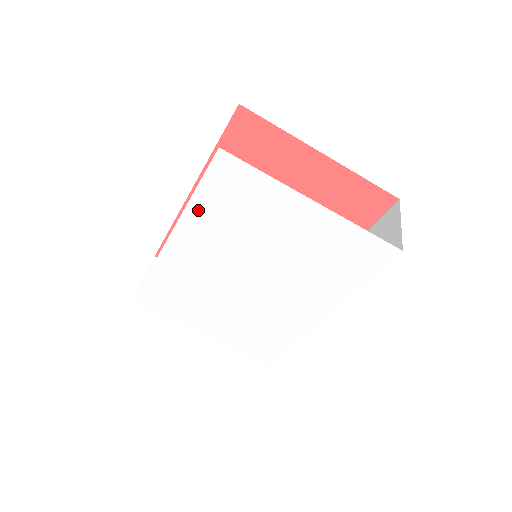
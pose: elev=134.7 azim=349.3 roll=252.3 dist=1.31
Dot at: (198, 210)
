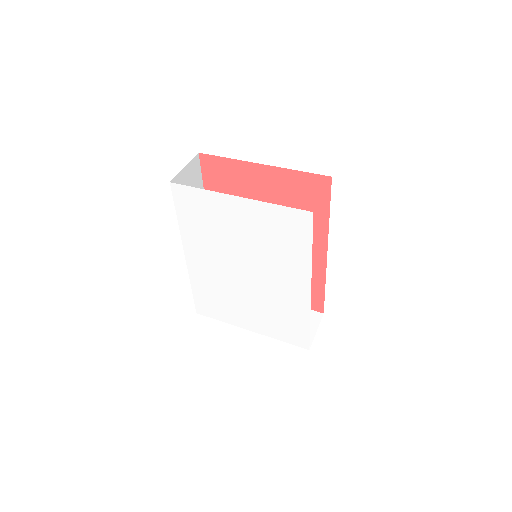
Dot at: (186, 229)
